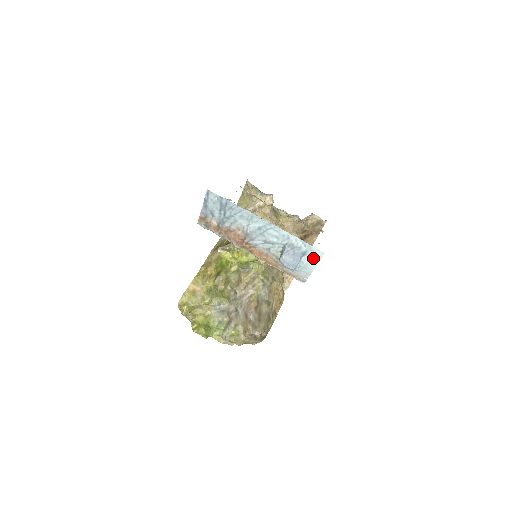
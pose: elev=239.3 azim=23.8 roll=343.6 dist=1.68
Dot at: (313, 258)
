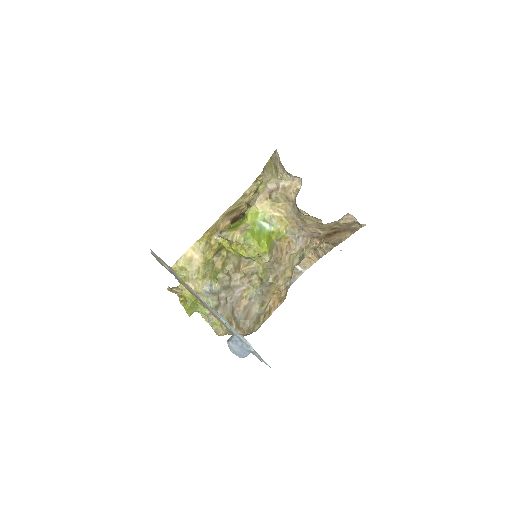
Dot at: (263, 360)
